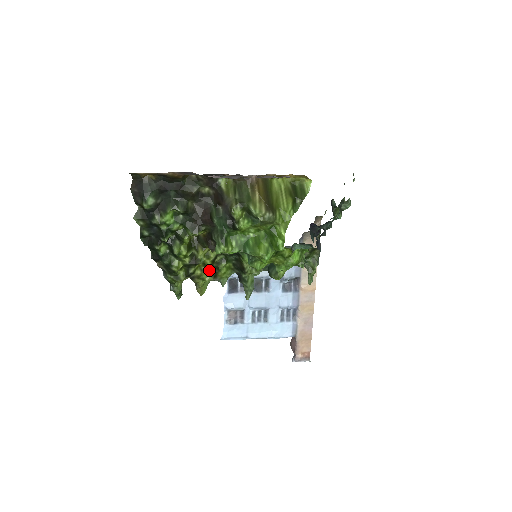
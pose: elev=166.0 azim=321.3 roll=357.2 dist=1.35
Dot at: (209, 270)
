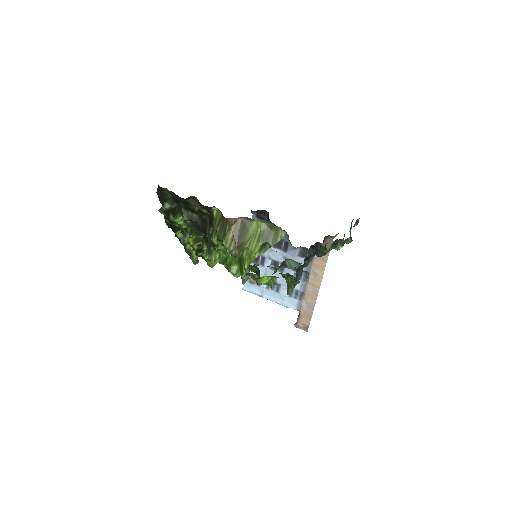
Dot at: occluded
